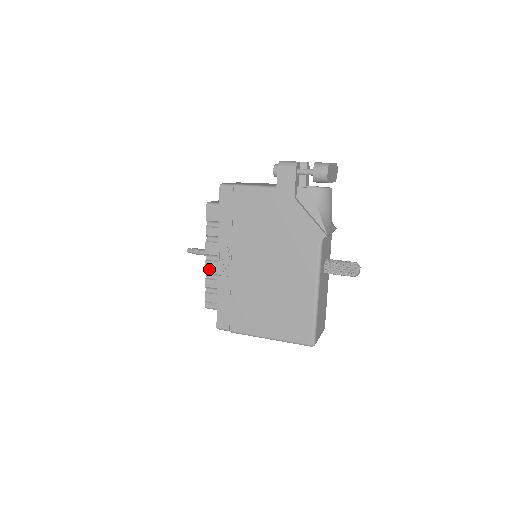
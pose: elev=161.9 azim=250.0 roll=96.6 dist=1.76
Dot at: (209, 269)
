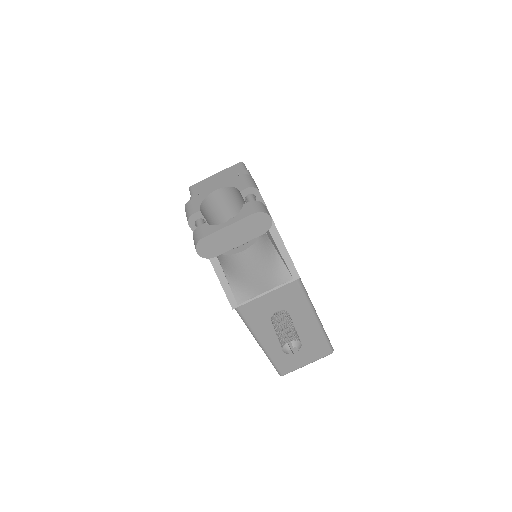
Dot at: occluded
